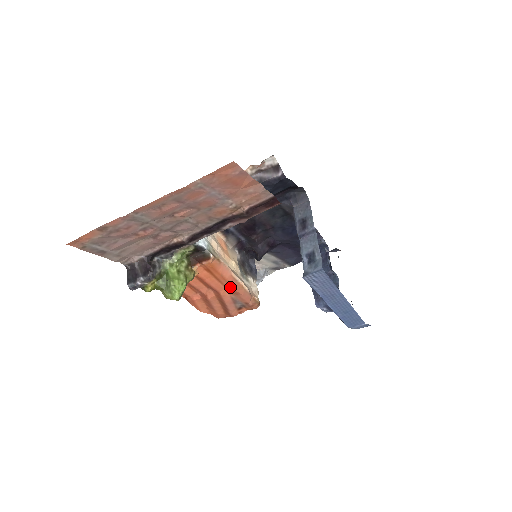
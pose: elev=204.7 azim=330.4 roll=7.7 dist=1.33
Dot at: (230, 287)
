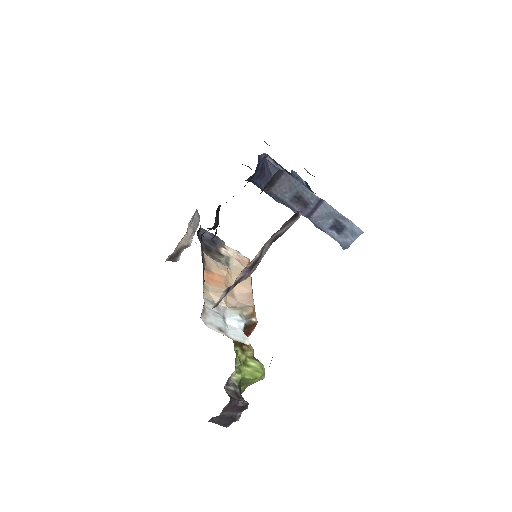
Dot at: occluded
